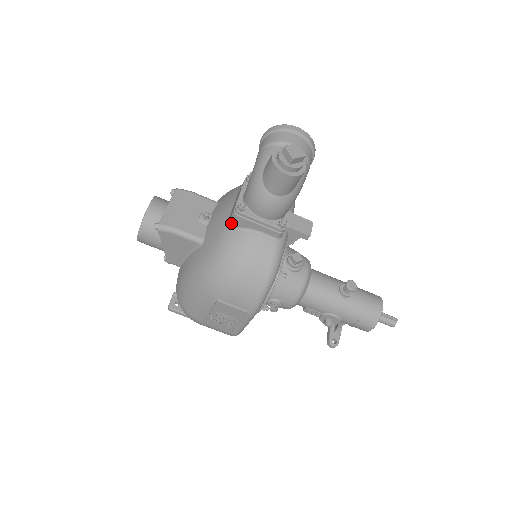
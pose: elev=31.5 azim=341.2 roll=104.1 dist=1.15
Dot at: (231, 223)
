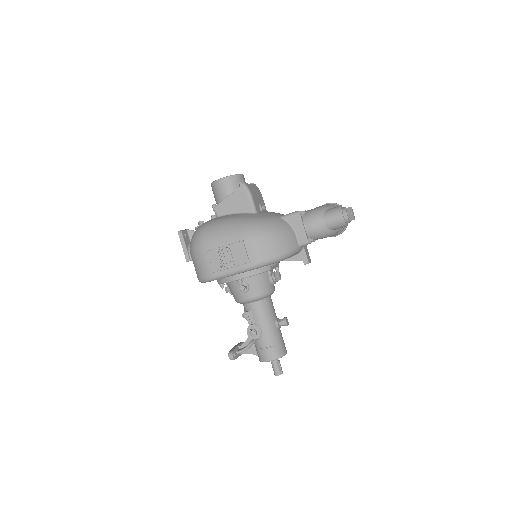
Dot at: (287, 216)
